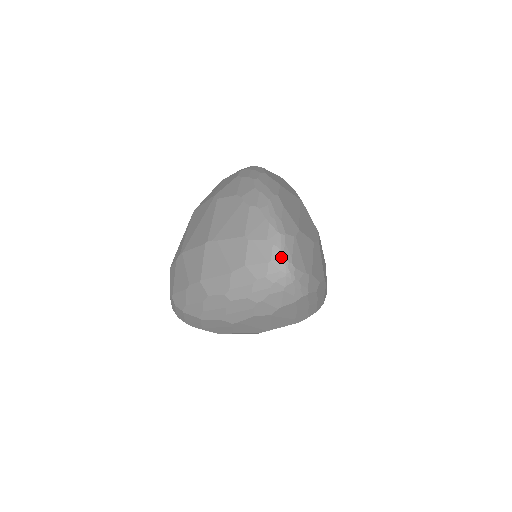
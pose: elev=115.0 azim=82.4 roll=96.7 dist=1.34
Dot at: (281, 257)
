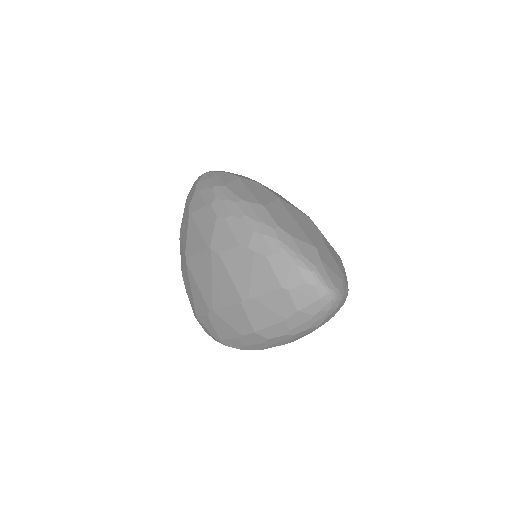
Dot at: (326, 291)
